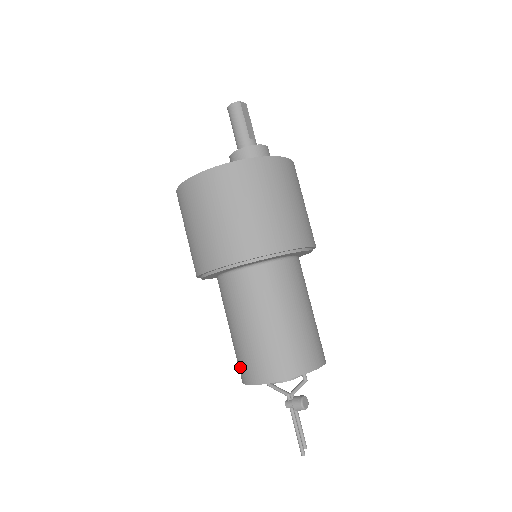
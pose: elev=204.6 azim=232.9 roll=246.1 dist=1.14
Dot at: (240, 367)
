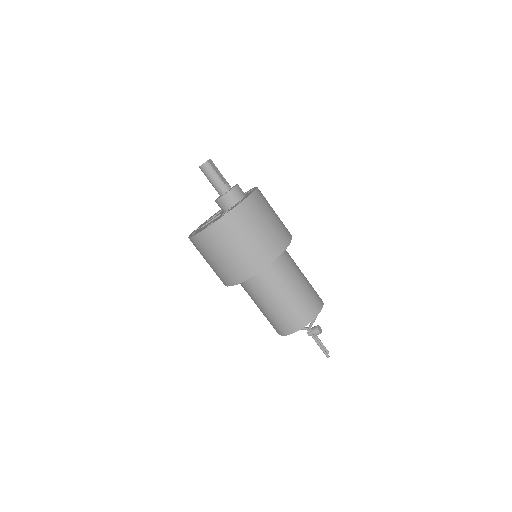
Dot at: (276, 327)
